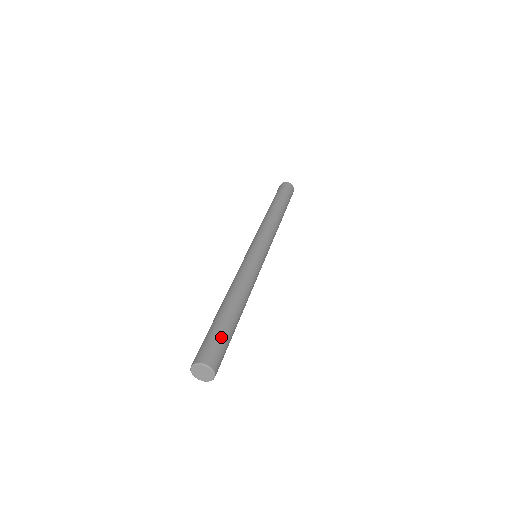
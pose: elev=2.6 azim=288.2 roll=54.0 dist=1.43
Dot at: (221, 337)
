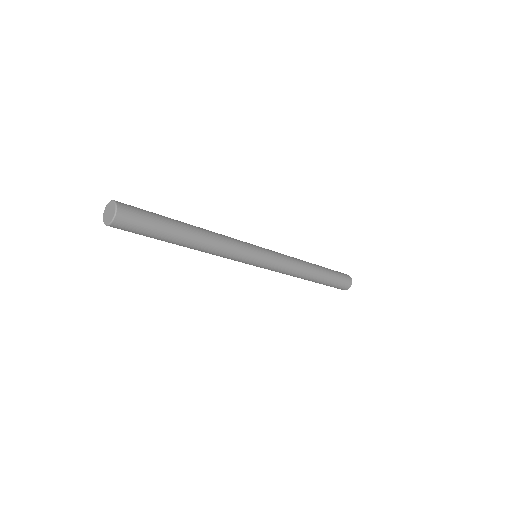
Dot at: (148, 211)
